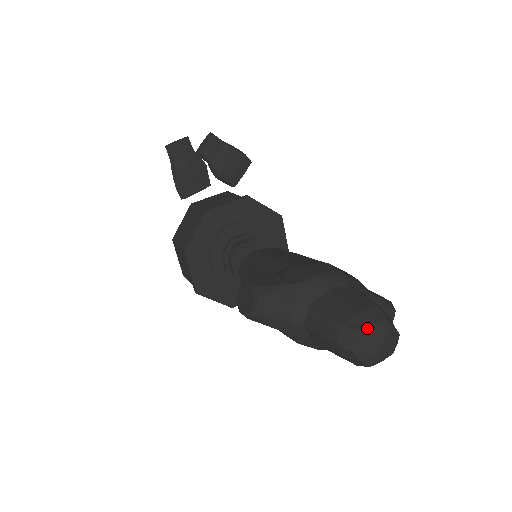
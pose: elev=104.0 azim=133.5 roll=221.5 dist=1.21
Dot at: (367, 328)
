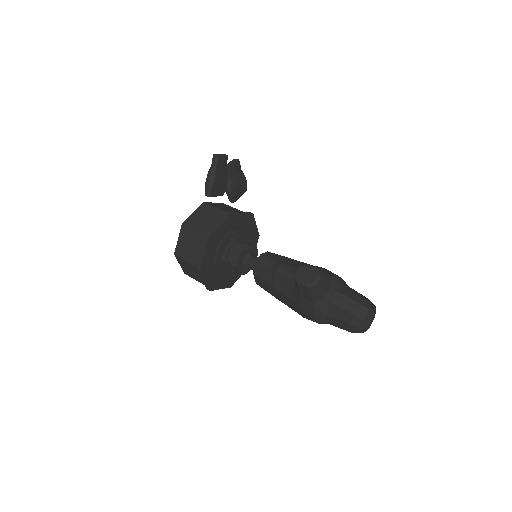
Dot at: (372, 309)
